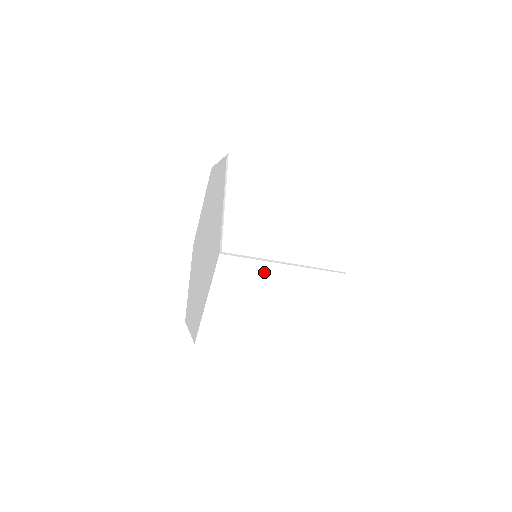
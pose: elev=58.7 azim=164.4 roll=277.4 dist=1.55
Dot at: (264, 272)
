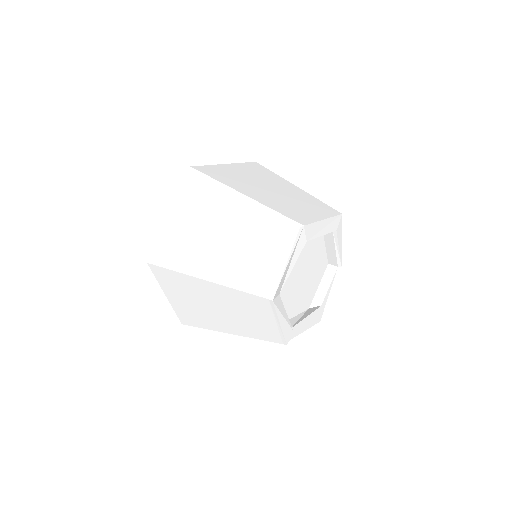
Dot at: (220, 200)
